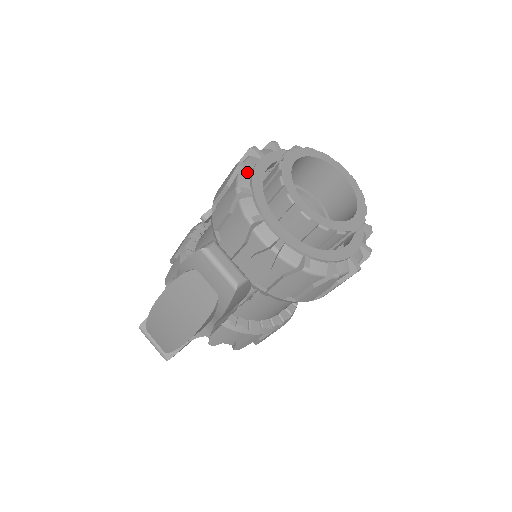
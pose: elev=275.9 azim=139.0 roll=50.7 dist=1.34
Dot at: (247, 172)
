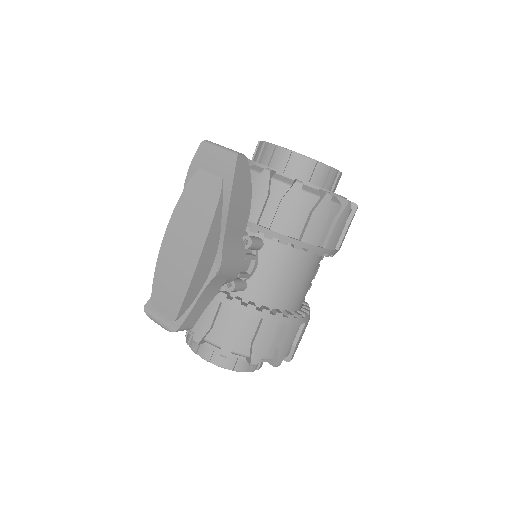
Dot at: occluded
